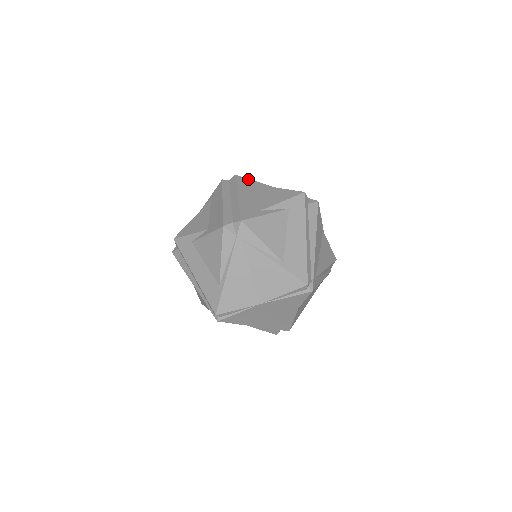
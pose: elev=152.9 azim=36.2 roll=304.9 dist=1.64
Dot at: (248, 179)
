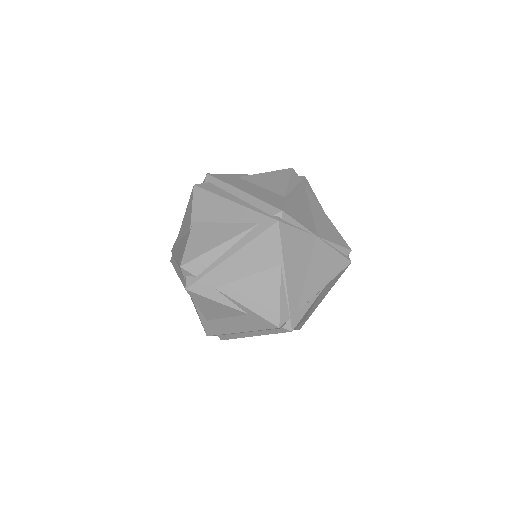
Dot at: occluded
